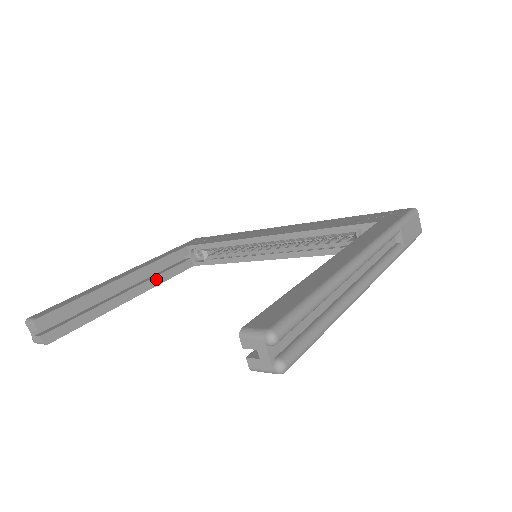
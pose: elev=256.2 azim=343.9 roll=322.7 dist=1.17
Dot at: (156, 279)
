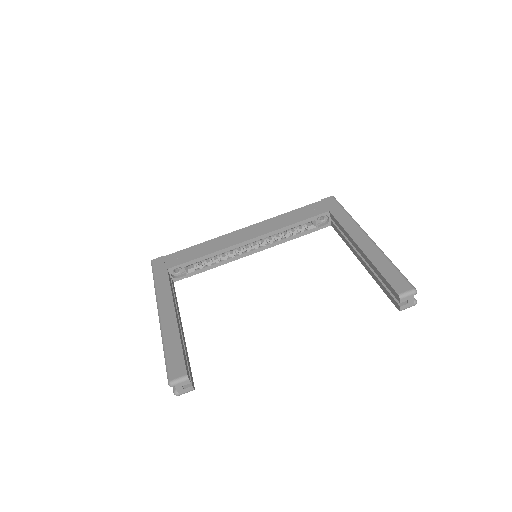
Dot at: (177, 305)
